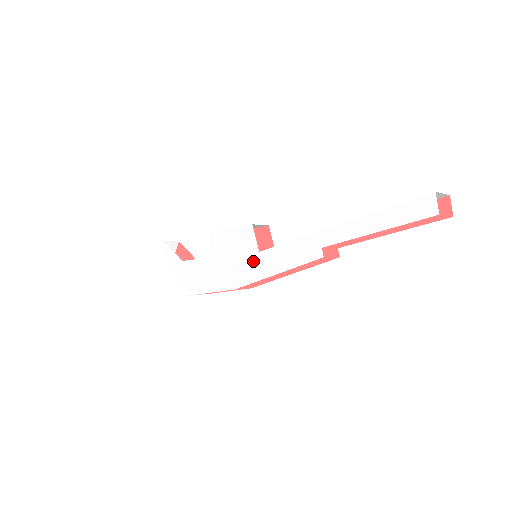
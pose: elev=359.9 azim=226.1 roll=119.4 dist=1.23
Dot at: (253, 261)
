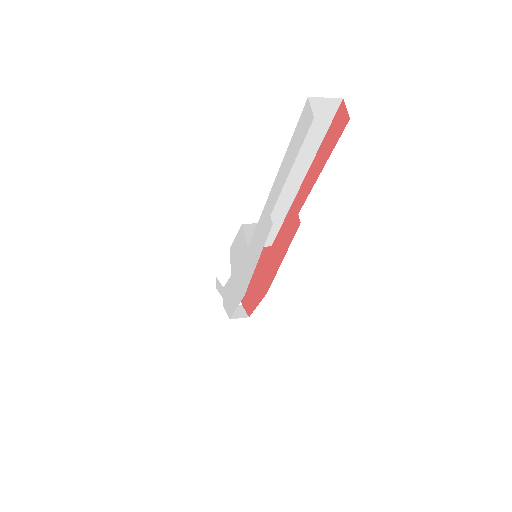
Dot at: (247, 259)
